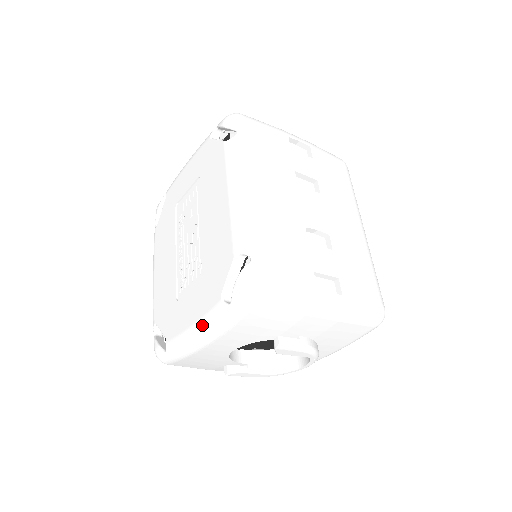
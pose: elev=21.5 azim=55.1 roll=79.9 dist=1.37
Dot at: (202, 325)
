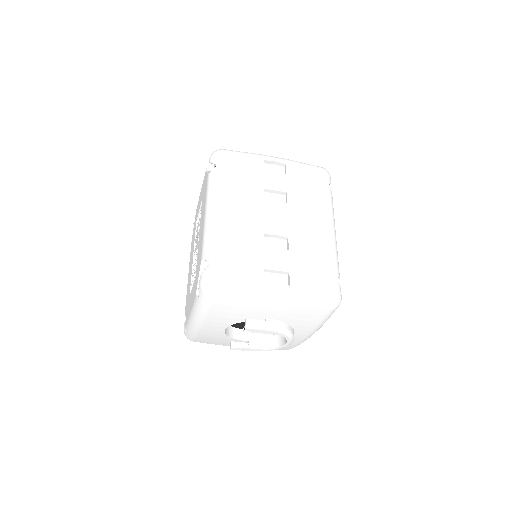
Dot at: (193, 312)
